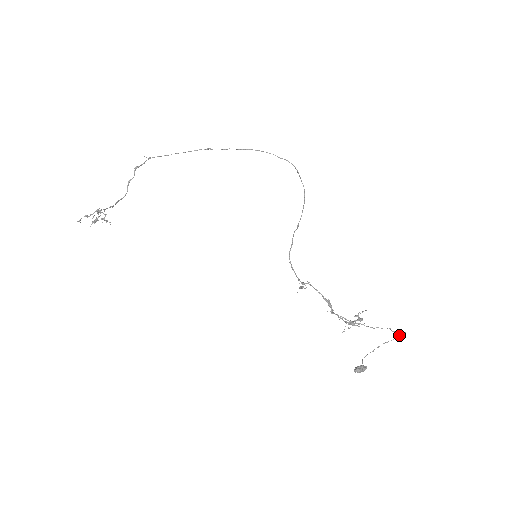
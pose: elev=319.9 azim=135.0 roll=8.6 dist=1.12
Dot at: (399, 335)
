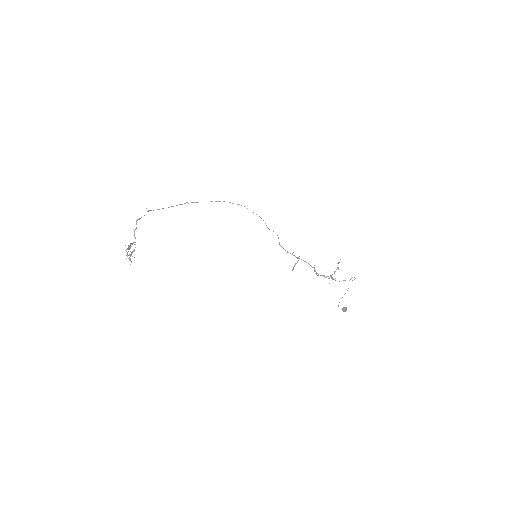
Dot at: (348, 288)
